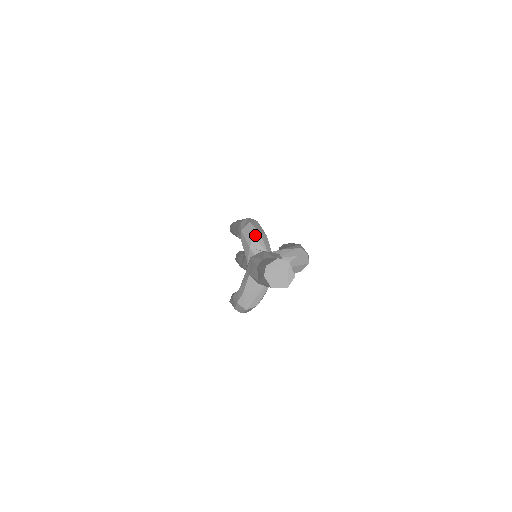
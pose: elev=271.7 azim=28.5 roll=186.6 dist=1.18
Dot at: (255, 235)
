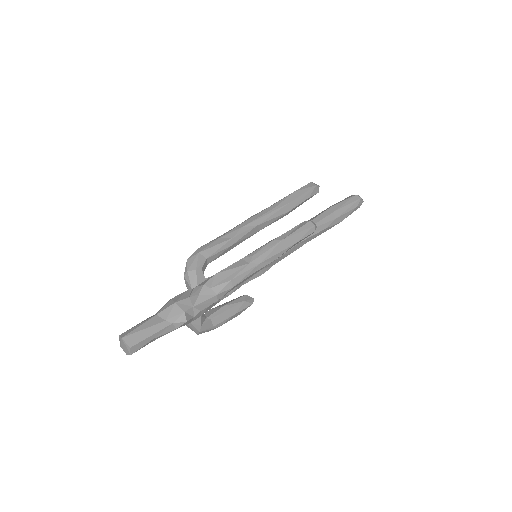
Dot at: (185, 275)
